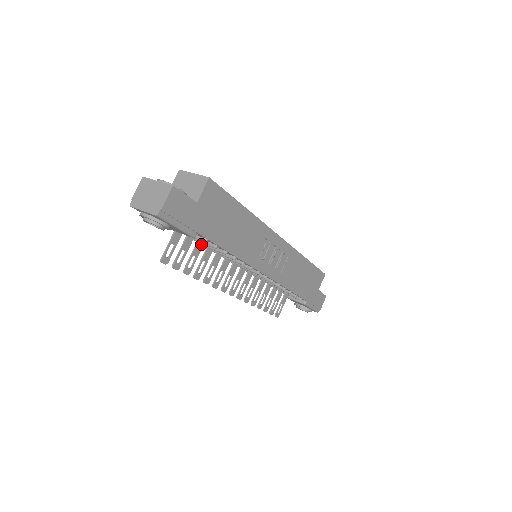
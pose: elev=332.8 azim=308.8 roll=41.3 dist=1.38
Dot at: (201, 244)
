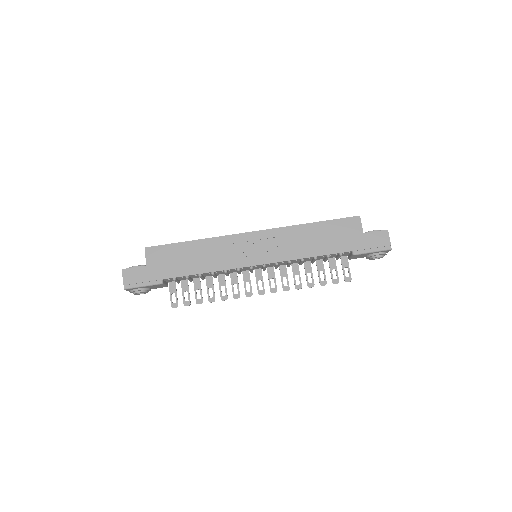
Dot at: (198, 280)
